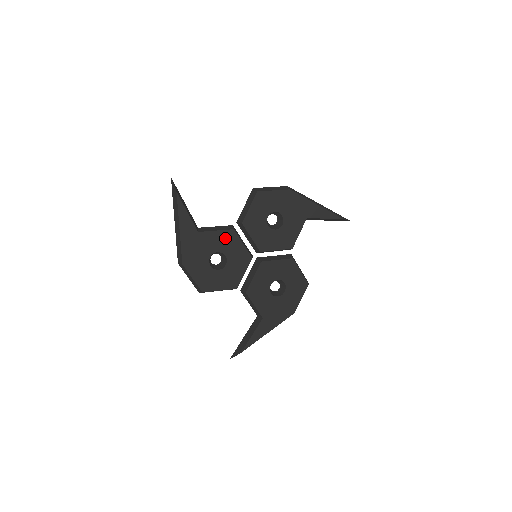
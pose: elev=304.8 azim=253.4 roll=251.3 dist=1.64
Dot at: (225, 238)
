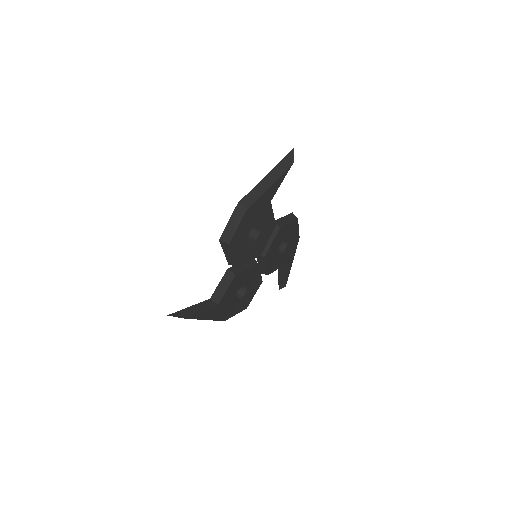
Dot at: (235, 284)
